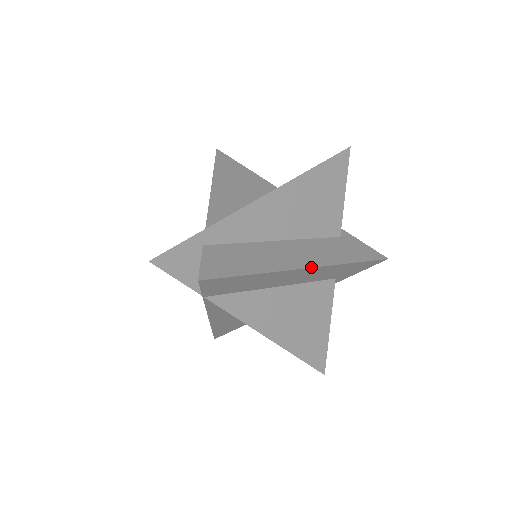
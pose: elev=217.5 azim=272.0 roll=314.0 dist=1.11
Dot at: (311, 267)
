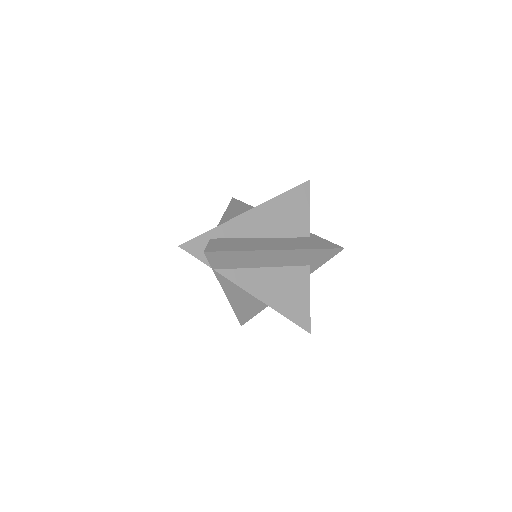
Dot at: (281, 249)
